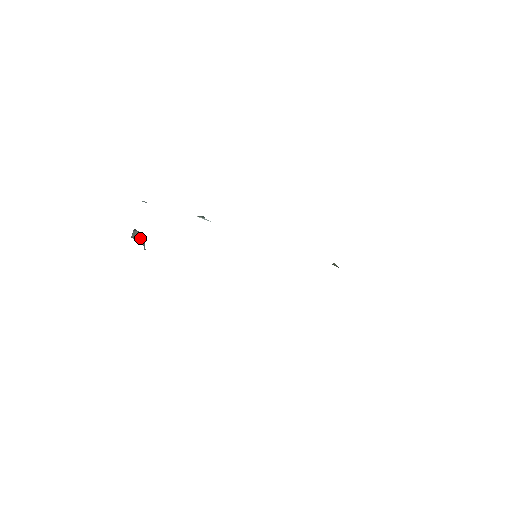
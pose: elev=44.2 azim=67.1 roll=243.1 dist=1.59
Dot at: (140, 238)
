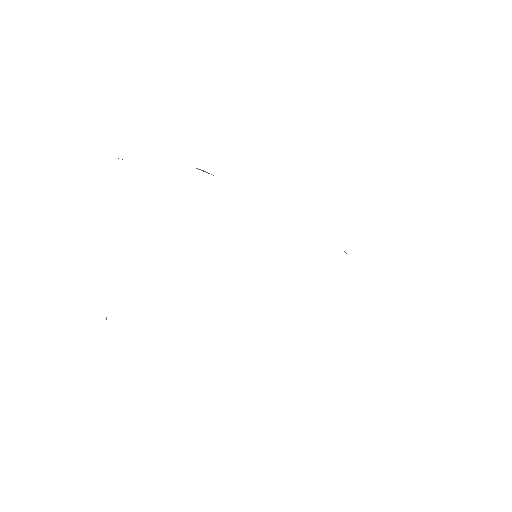
Dot at: occluded
